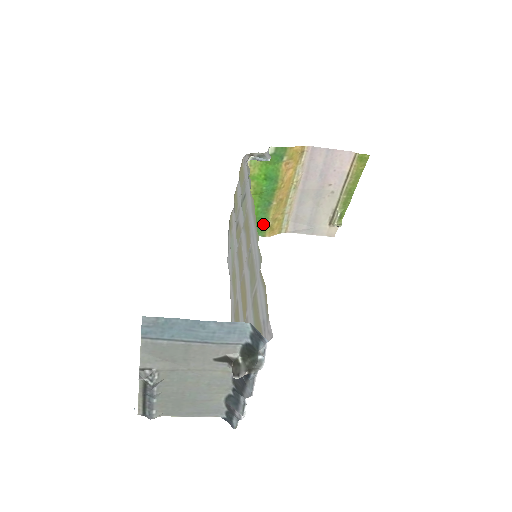
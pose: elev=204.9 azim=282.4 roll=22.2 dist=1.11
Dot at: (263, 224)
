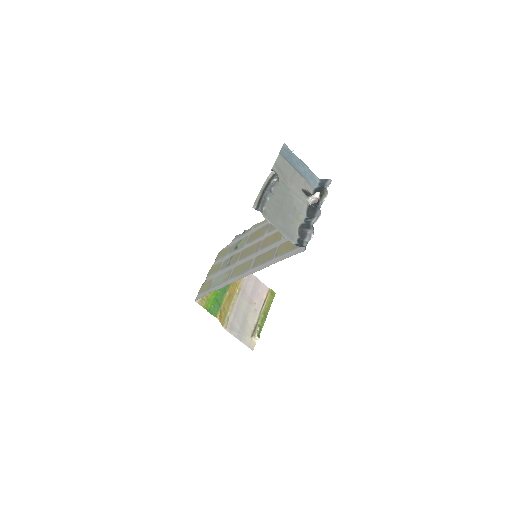
Dot at: (218, 306)
